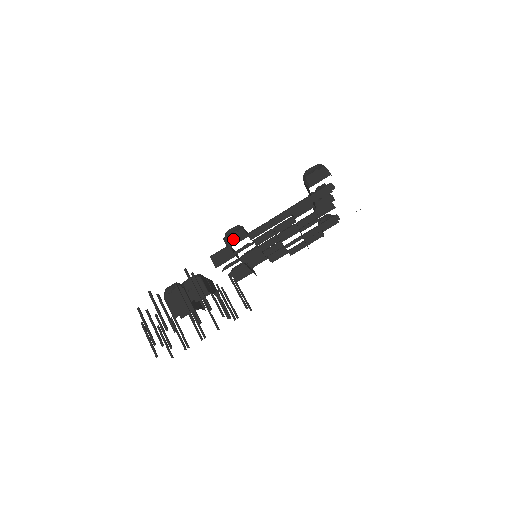
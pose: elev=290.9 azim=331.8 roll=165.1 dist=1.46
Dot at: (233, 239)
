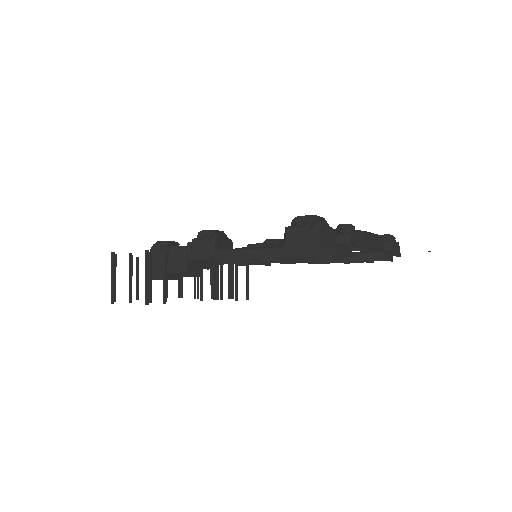
Dot at: (198, 247)
